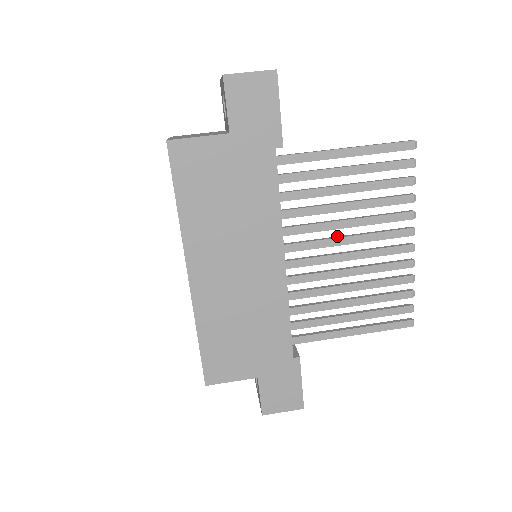
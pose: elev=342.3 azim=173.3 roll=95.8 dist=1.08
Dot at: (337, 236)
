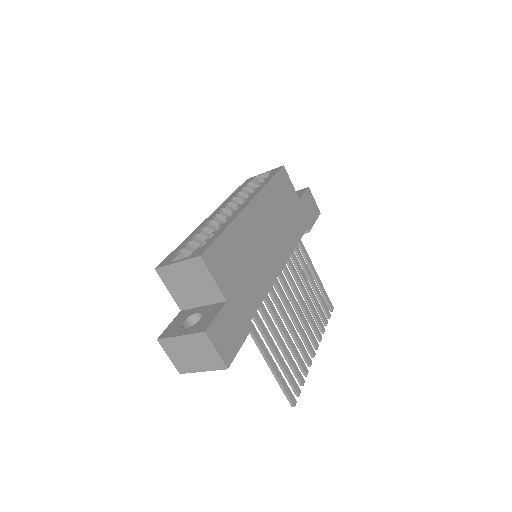
Dot at: (294, 300)
